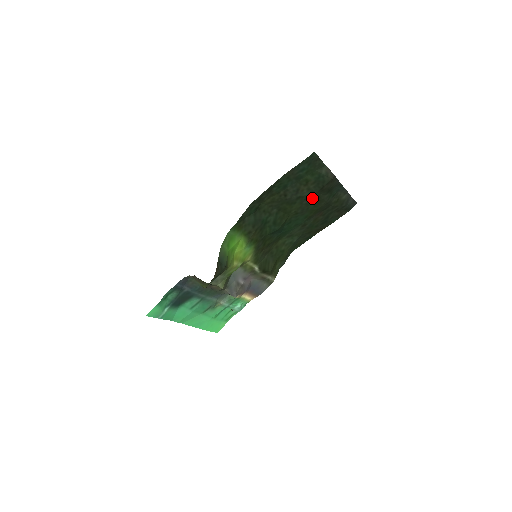
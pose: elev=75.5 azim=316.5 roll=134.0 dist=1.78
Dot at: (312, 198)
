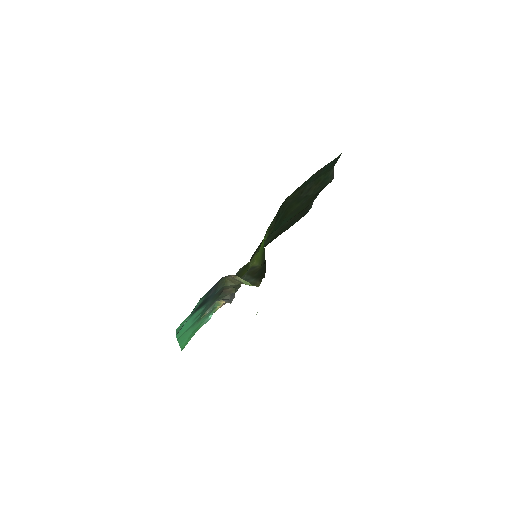
Dot at: (310, 198)
